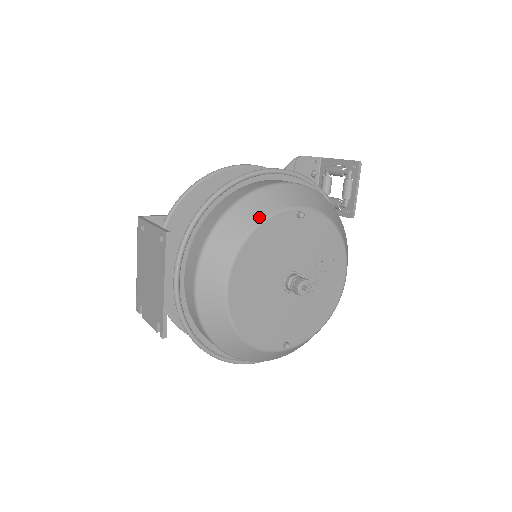
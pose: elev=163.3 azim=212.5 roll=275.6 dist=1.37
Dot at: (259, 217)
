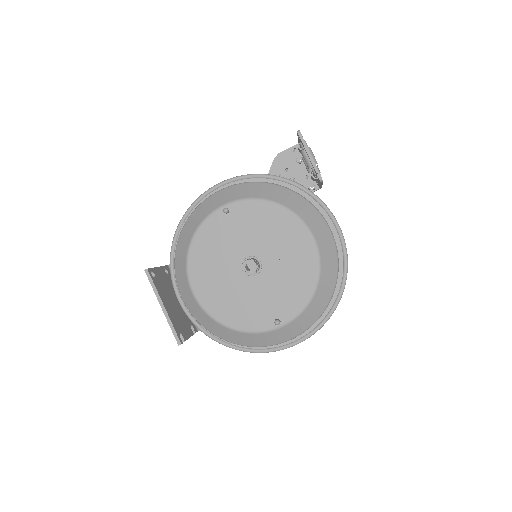
Dot at: (194, 229)
